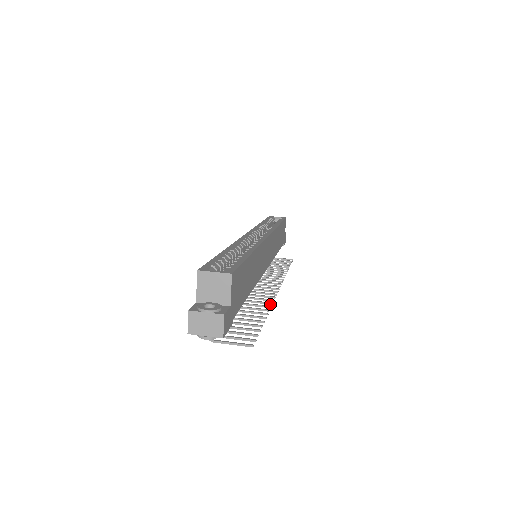
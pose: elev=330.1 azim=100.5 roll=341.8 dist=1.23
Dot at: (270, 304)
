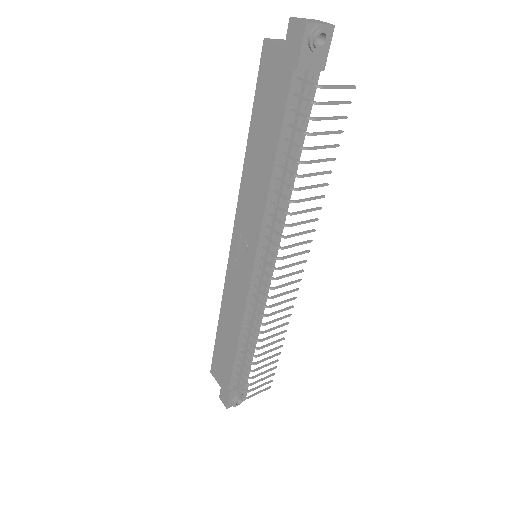
Dot at: (316, 219)
